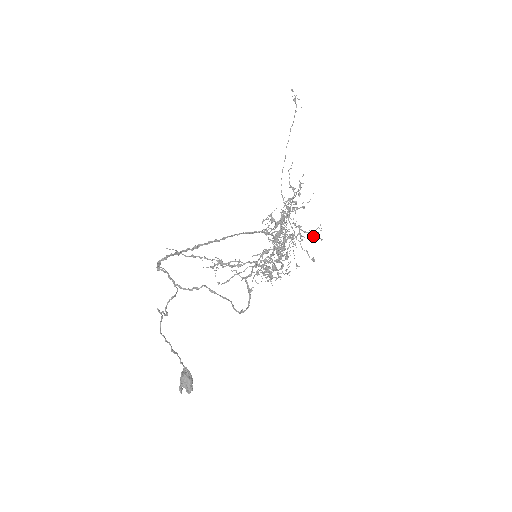
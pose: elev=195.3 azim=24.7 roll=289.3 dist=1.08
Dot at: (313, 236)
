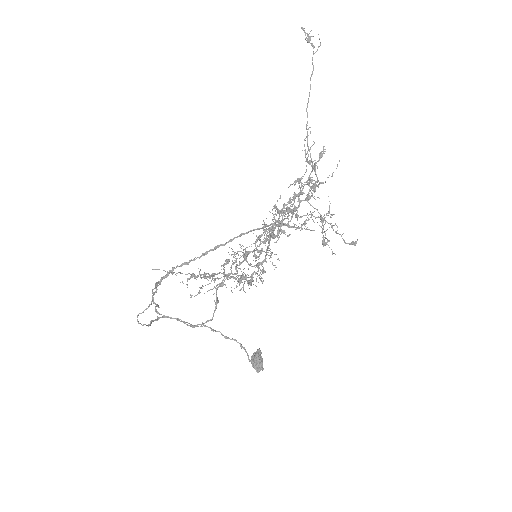
Dot at: (302, 229)
